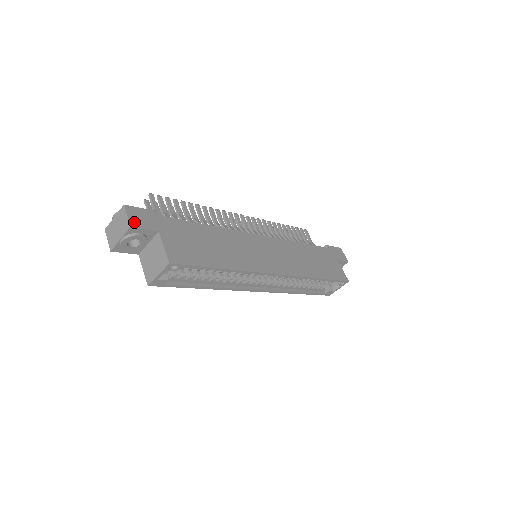
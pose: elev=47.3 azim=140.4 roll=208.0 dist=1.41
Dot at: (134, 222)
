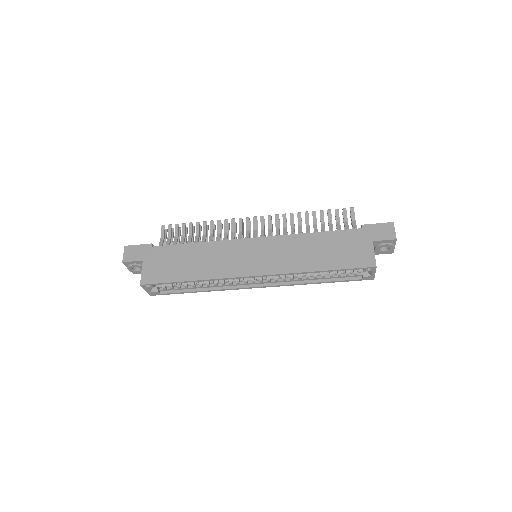
Dot at: (126, 258)
